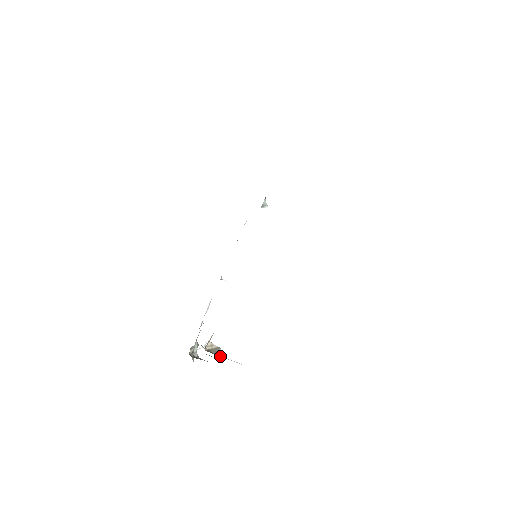
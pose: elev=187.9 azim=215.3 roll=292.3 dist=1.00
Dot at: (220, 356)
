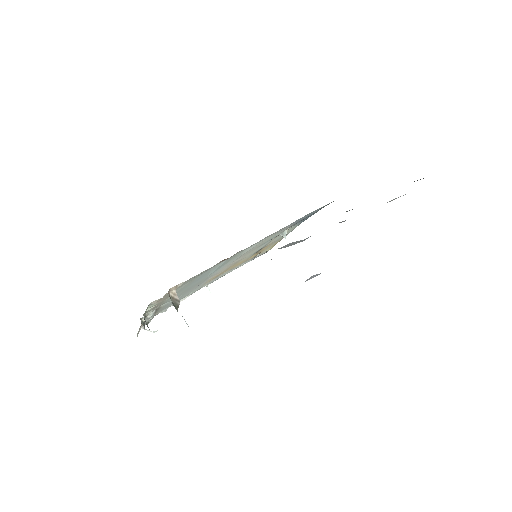
Dot at: (176, 308)
